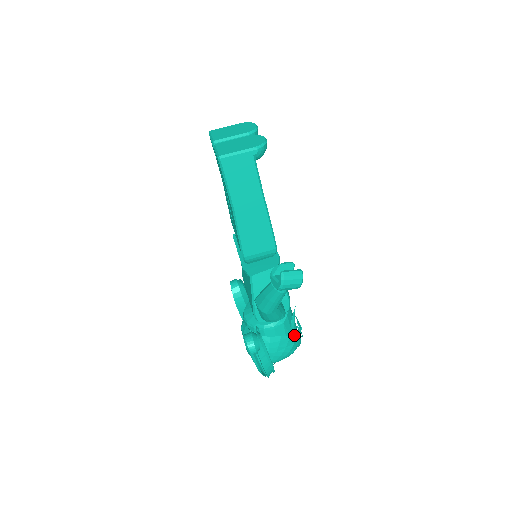
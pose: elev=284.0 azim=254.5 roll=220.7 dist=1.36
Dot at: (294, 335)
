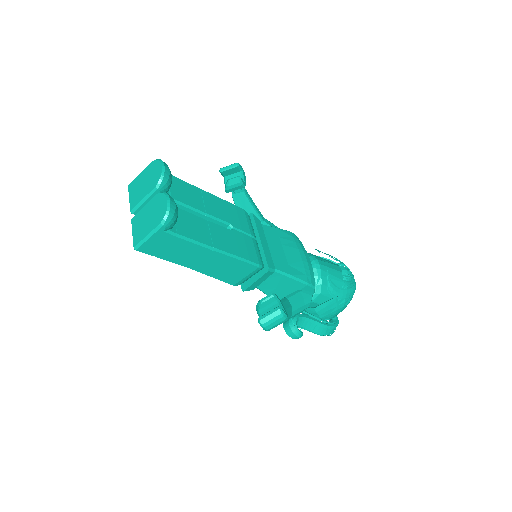
Dot at: (339, 296)
